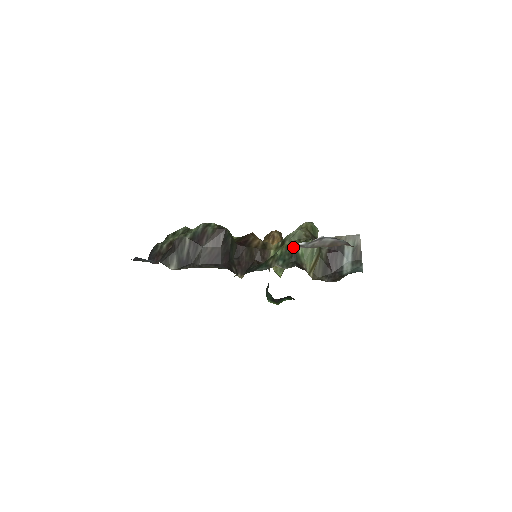
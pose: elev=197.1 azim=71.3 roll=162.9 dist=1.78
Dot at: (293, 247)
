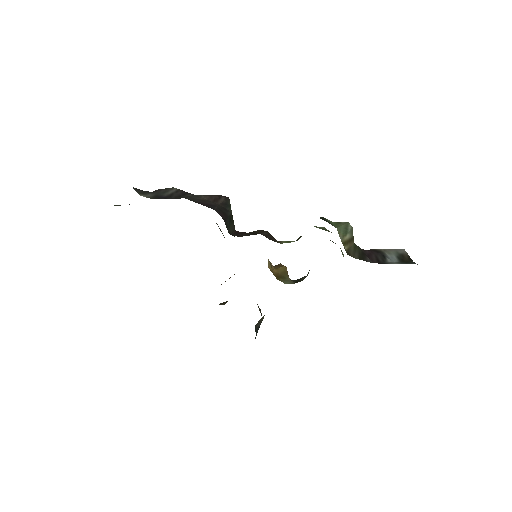
Dot at: occluded
